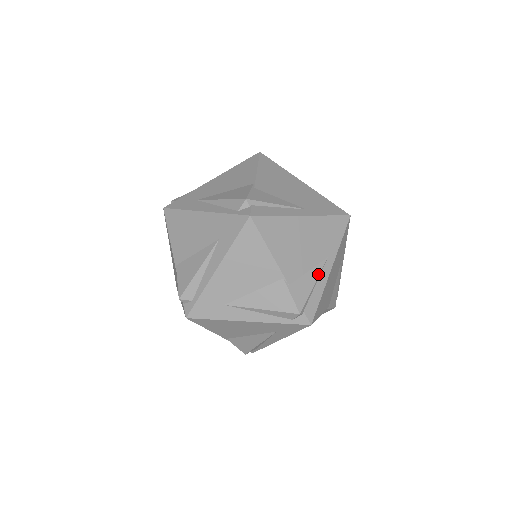
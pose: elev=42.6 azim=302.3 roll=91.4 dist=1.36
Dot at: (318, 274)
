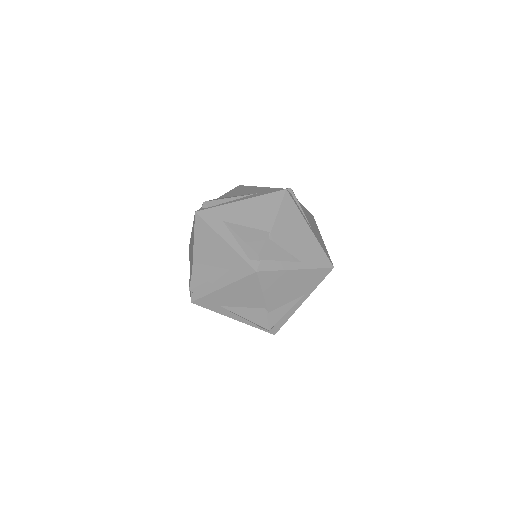
Dot at: occluded
